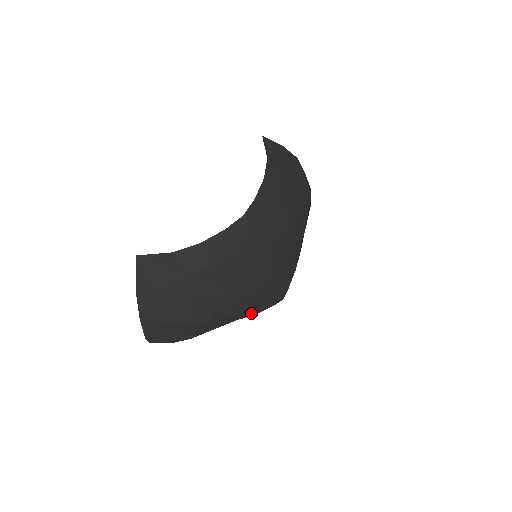
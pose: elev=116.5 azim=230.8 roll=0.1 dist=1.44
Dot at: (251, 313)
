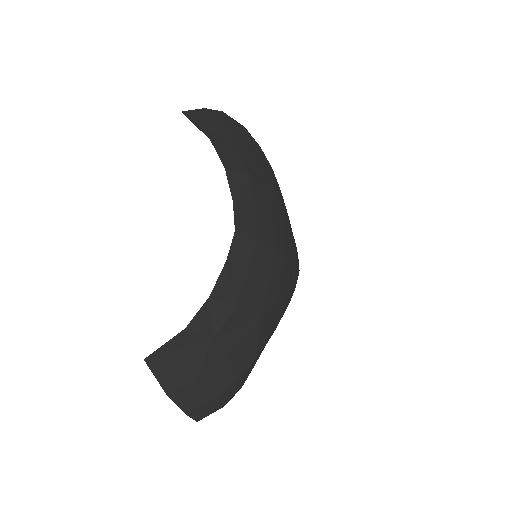
Dot at: (282, 315)
